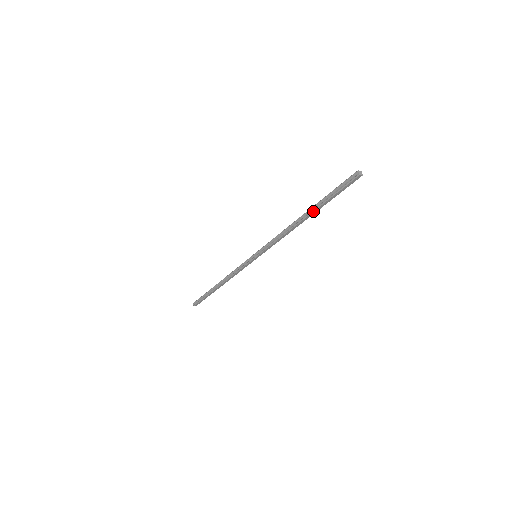
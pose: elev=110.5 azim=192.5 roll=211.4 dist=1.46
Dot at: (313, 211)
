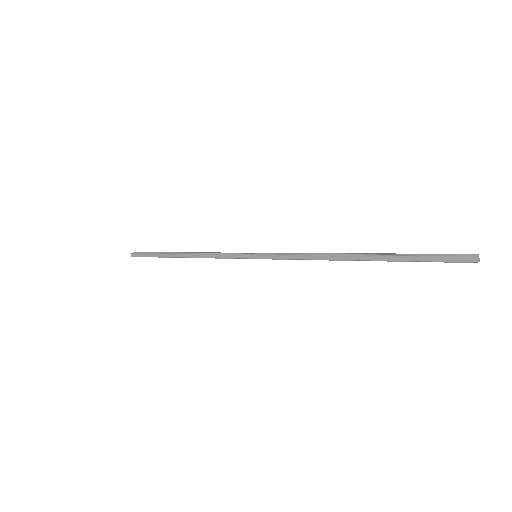
Dot at: (377, 255)
